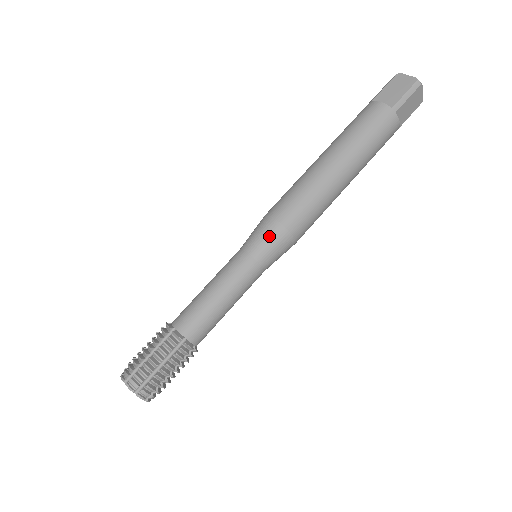
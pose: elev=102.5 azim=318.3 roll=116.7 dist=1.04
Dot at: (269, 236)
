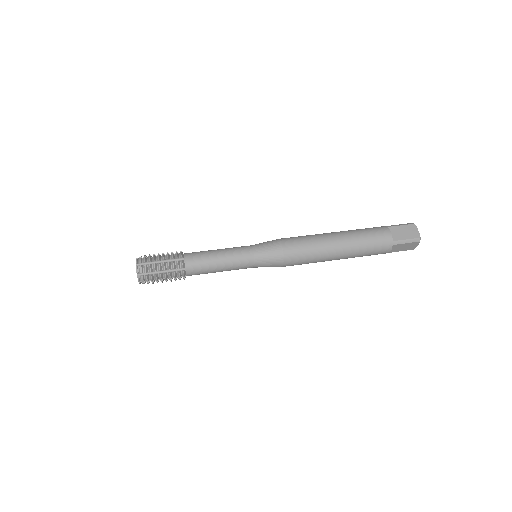
Dot at: (267, 241)
